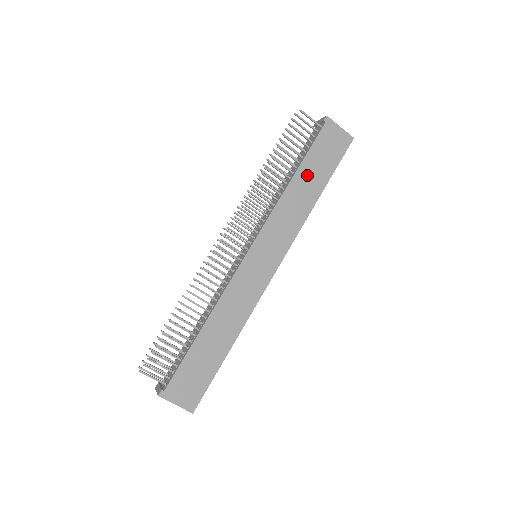
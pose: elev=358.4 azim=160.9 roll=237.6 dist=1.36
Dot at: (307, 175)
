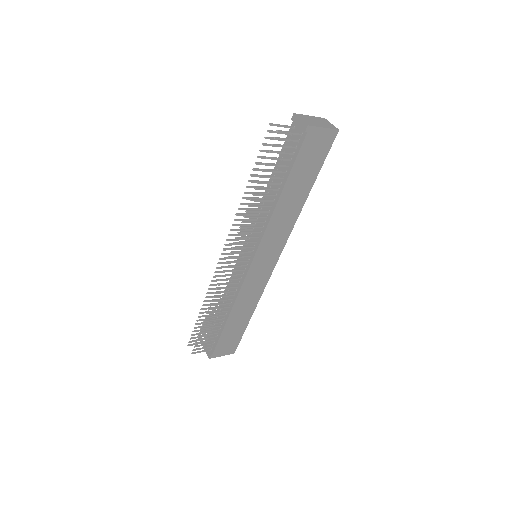
Dot at: (293, 188)
